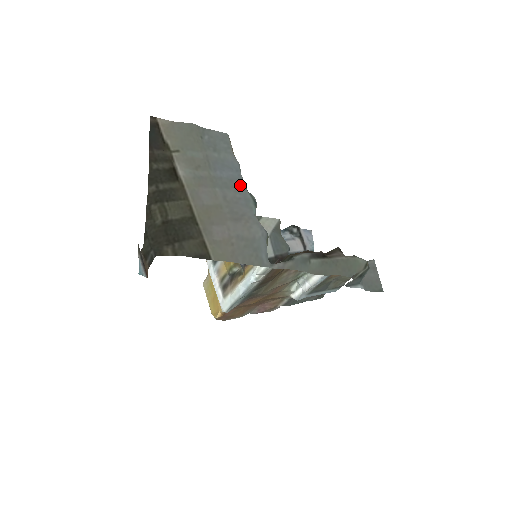
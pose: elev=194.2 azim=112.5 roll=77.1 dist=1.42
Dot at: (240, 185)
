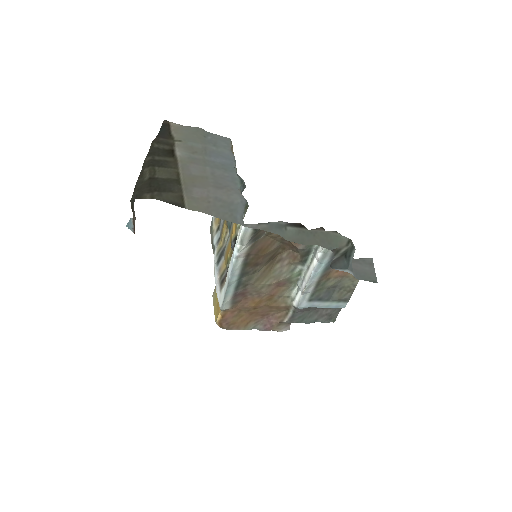
Dot at: (230, 169)
